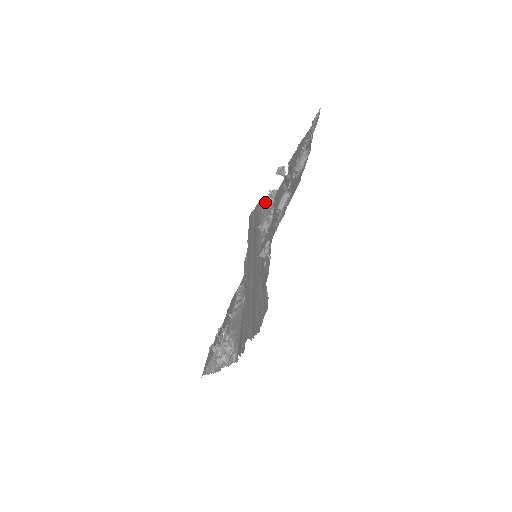
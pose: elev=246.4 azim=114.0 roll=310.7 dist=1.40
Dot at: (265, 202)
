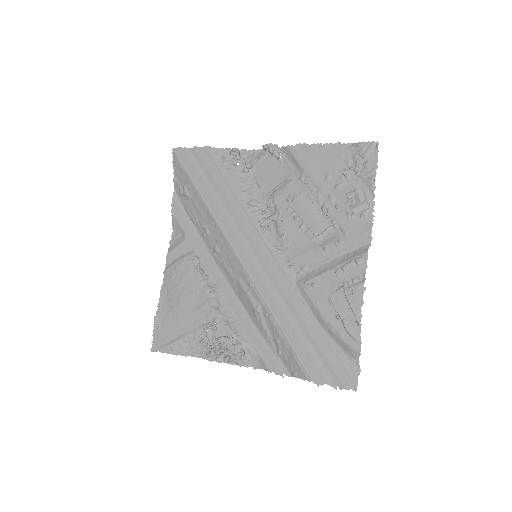
Dot at: (227, 162)
